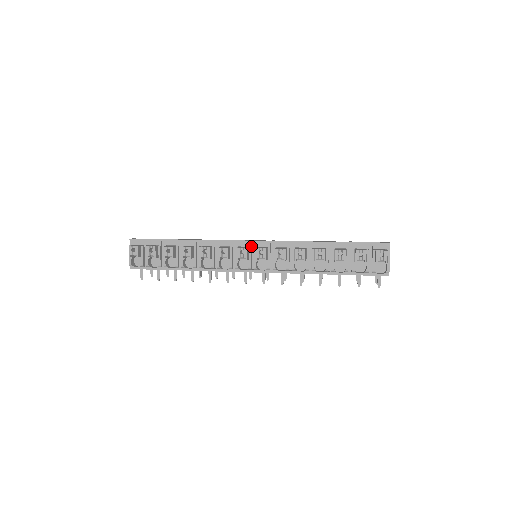
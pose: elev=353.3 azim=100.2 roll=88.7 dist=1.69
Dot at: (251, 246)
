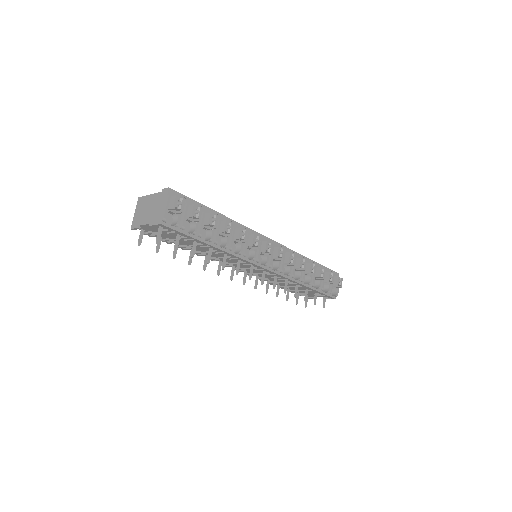
Dot at: occluded
